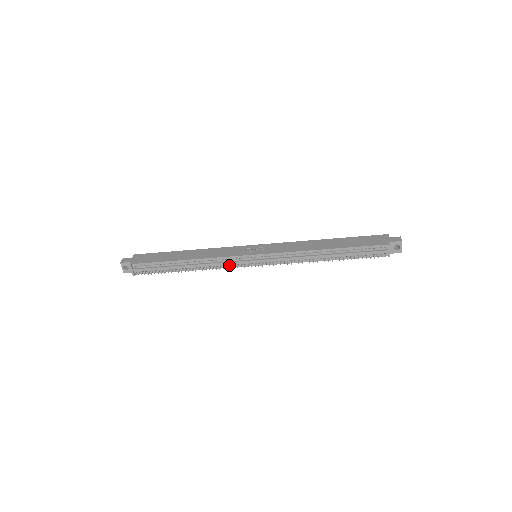
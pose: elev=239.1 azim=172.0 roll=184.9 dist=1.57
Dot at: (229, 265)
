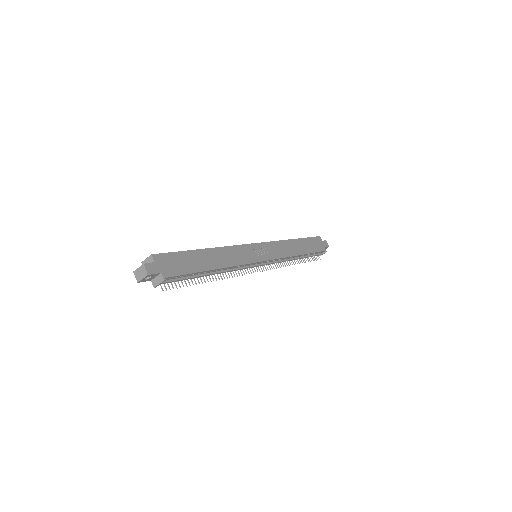
Dot at: occluded
